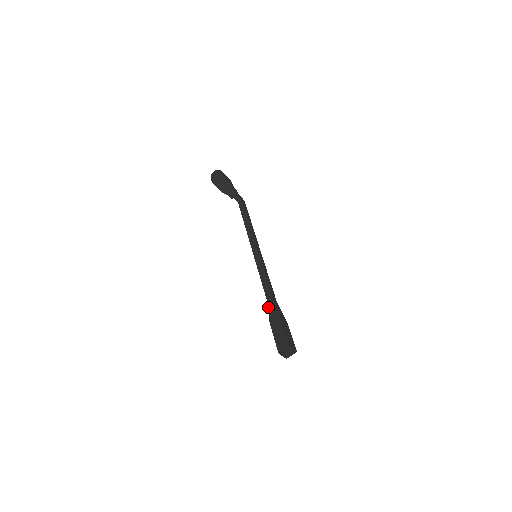
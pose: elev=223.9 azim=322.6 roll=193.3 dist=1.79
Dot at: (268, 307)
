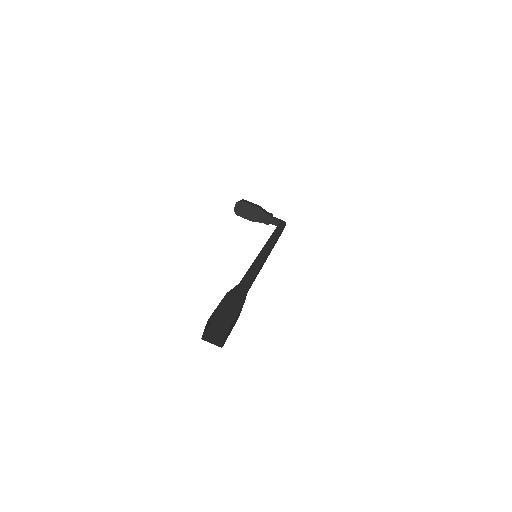
Dot at: occluded
